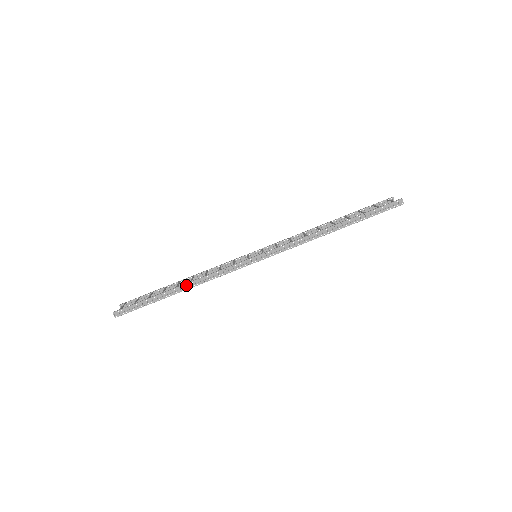
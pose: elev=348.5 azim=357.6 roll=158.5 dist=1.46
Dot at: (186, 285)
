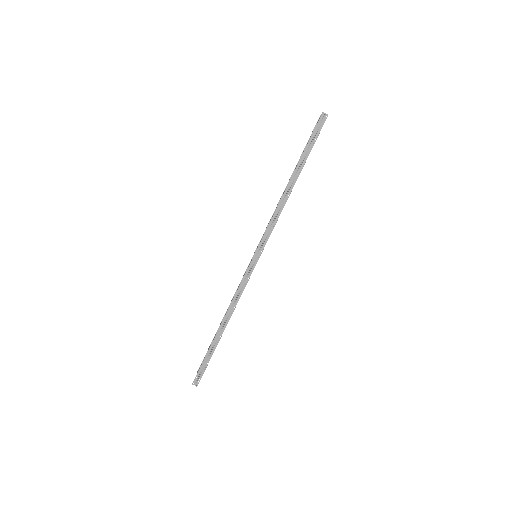
Dot at: (223, 322)
